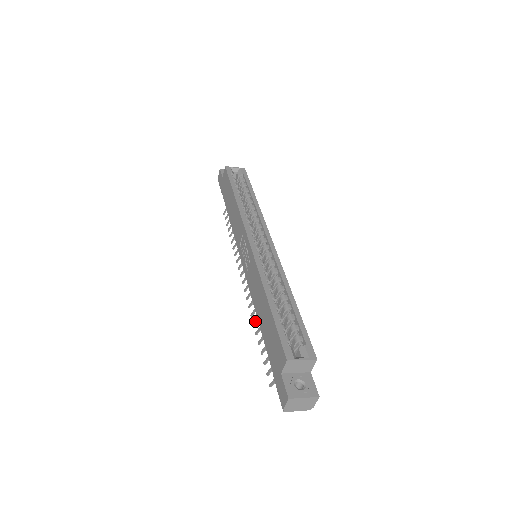
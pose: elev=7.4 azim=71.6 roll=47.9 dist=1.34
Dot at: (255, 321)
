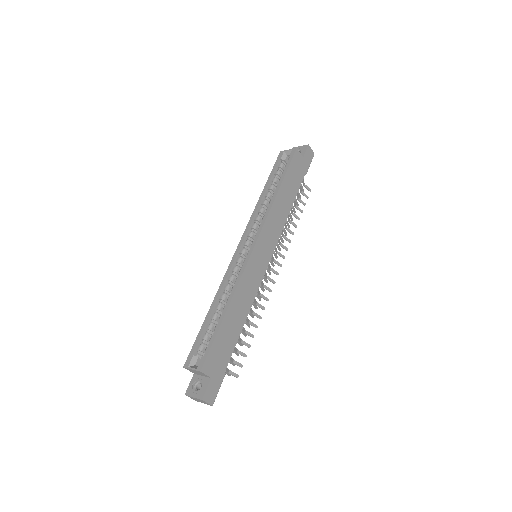
Dot at: (251, 315)
